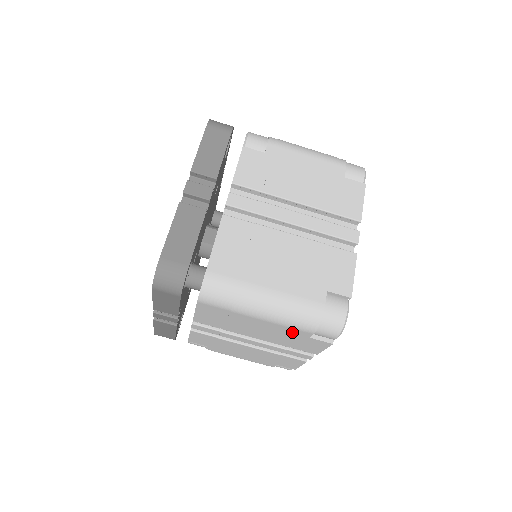
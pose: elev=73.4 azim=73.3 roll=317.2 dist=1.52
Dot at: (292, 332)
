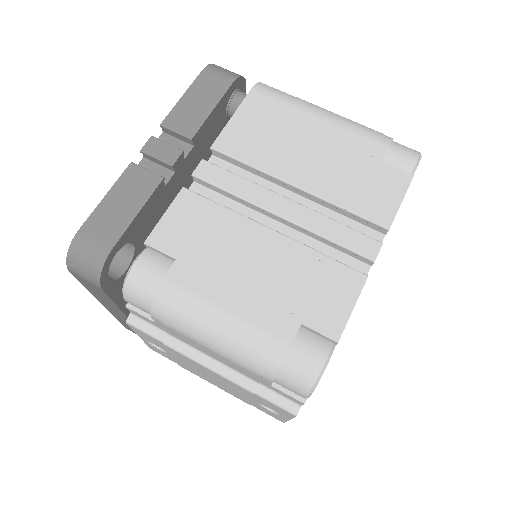
Dot at: (360, 149)
